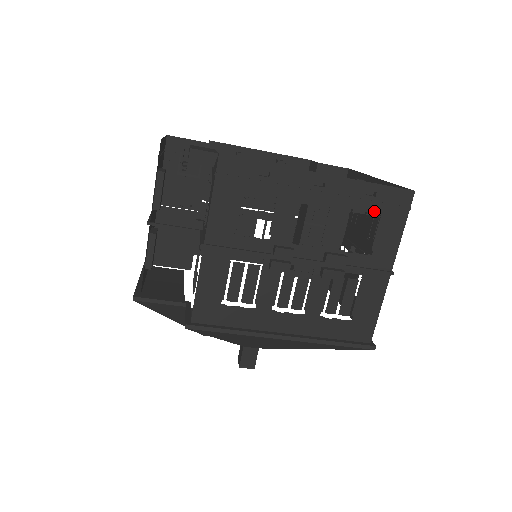
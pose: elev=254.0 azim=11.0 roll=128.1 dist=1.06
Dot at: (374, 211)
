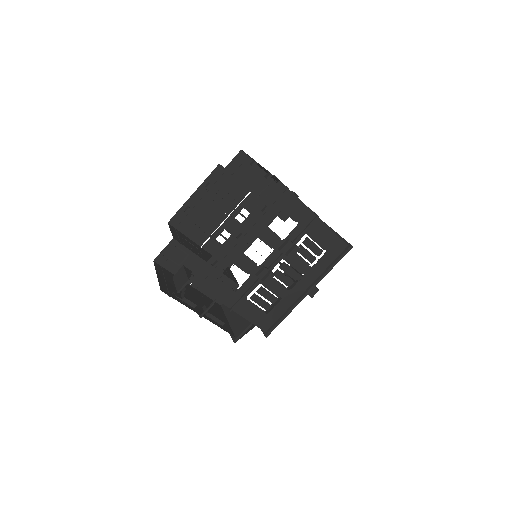
Dot at: (275, 211)
